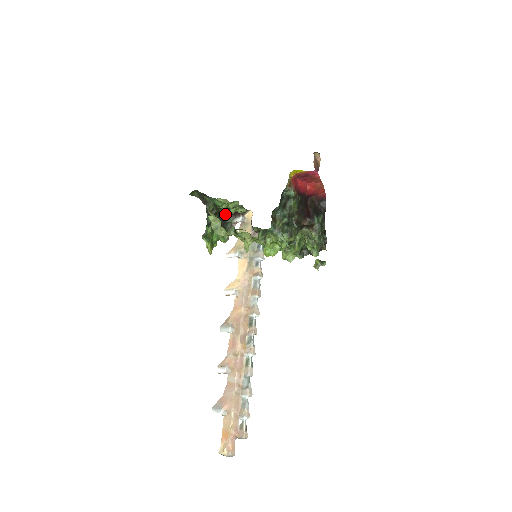
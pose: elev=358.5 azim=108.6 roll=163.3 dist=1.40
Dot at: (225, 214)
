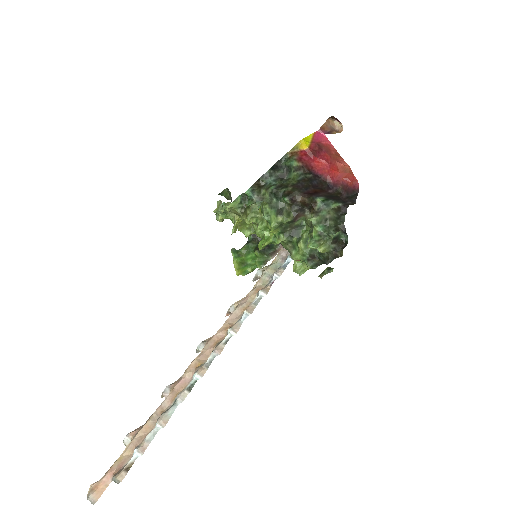
Dot at: occluded
